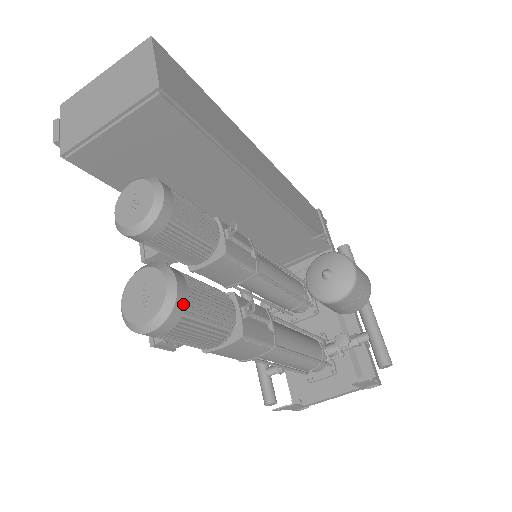
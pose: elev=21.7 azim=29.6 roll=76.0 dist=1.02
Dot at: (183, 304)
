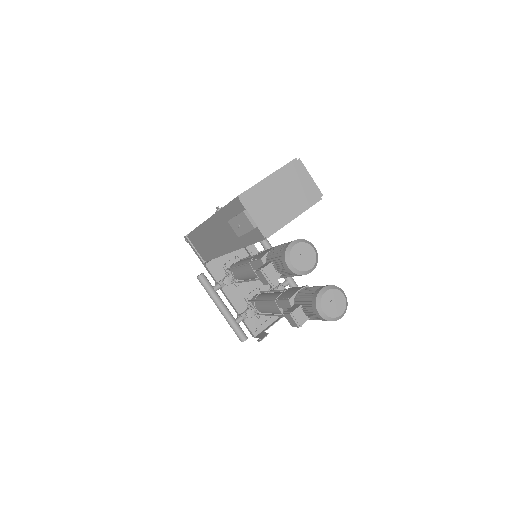
Dot at: occluded
